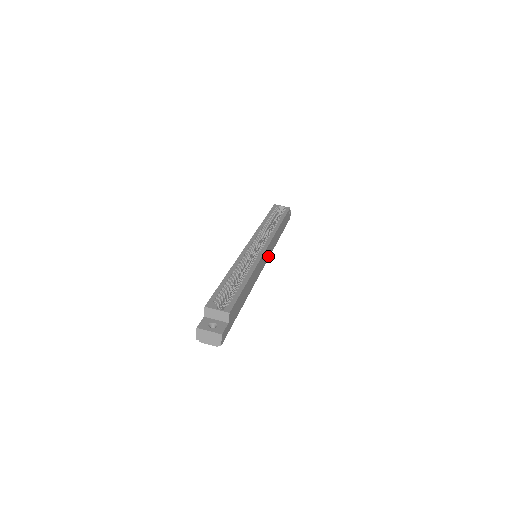
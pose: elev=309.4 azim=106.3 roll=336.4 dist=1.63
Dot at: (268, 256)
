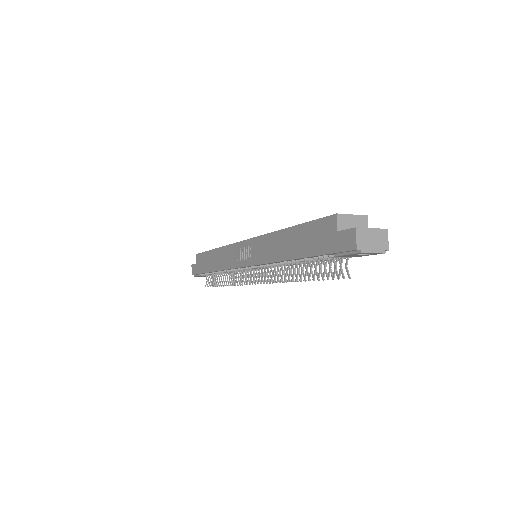
Dot at: occluded
